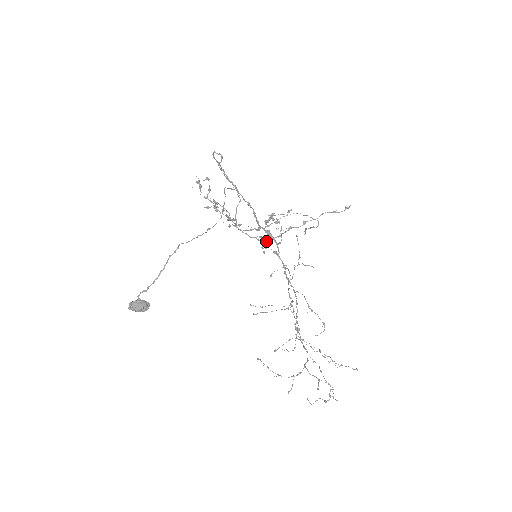
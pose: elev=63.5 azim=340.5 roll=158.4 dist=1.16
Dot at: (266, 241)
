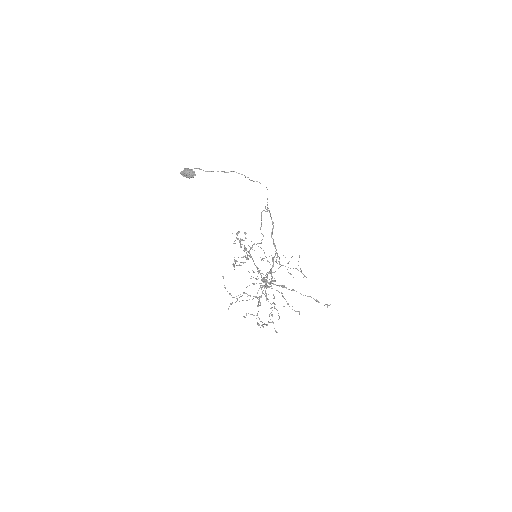
Dot at: (261, 277)
